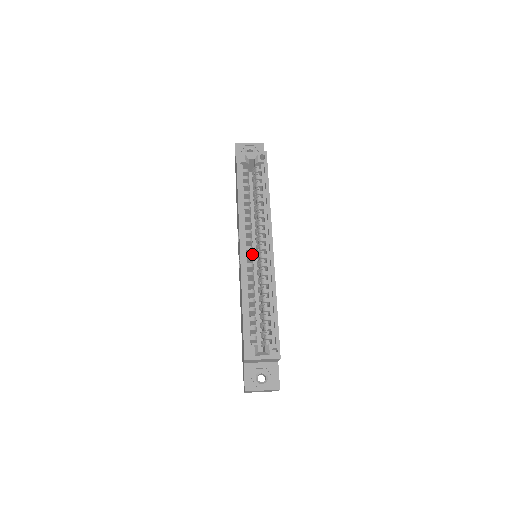
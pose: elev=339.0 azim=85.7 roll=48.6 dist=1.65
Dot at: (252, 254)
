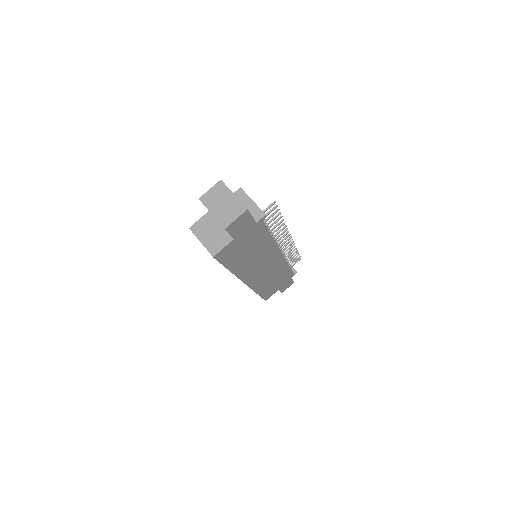
Dot at: occluded
